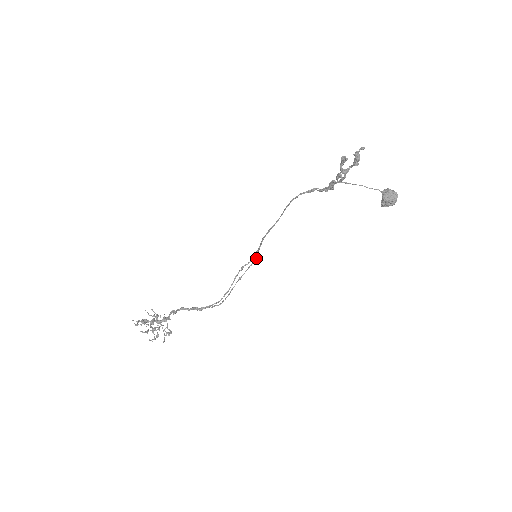
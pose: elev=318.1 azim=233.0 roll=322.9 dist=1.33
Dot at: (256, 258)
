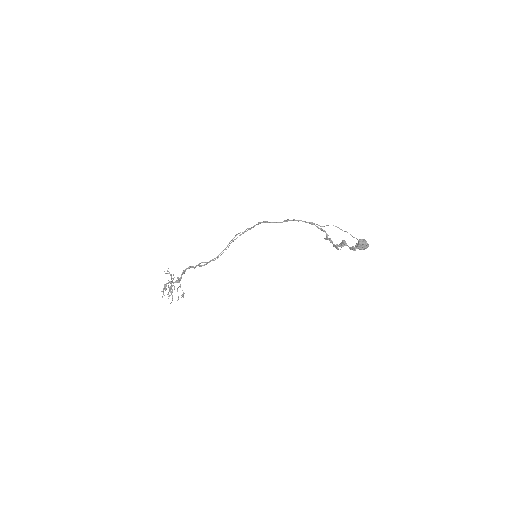
Dot at: (249, 228)
